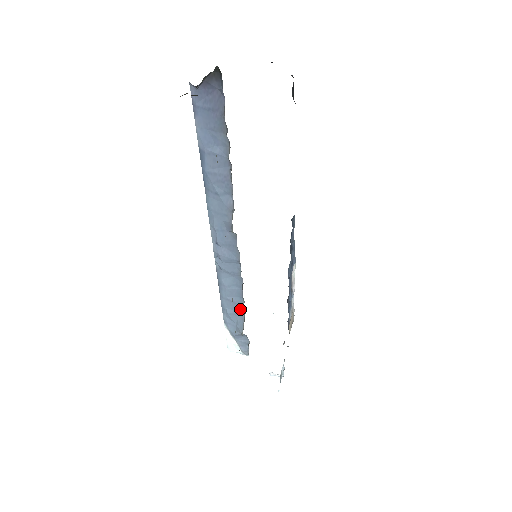
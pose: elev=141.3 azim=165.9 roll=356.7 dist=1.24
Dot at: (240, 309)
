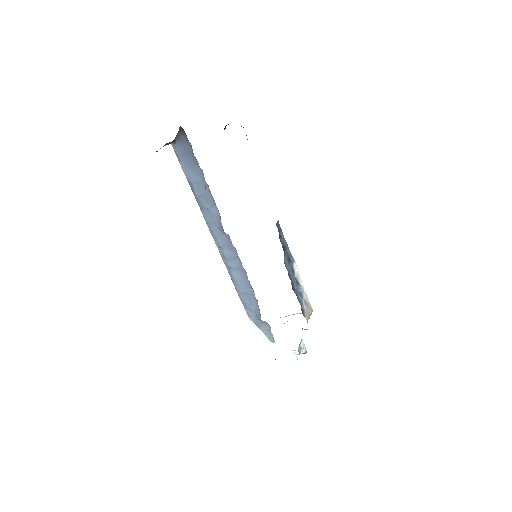
Dot at: (253, 298)
